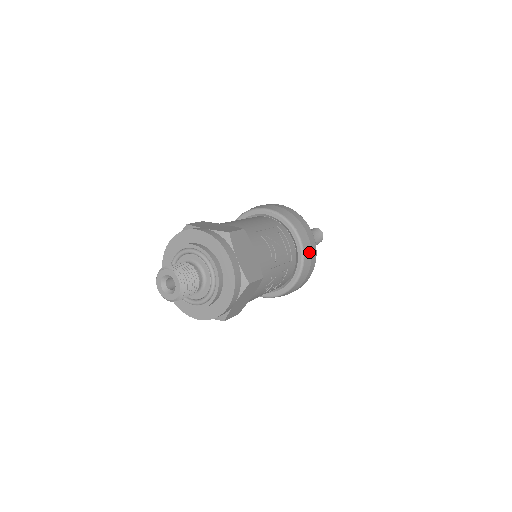
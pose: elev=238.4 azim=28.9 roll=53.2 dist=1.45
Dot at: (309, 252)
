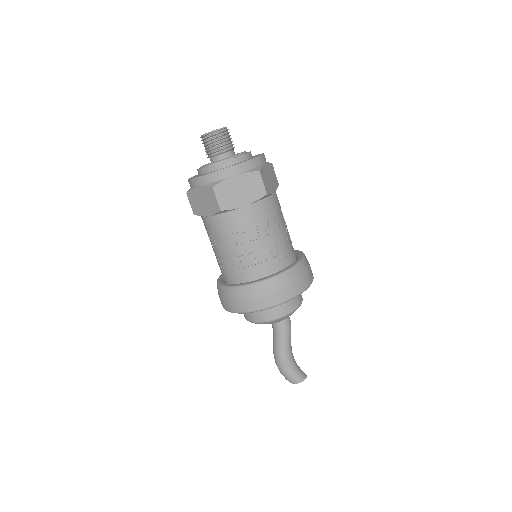
Dot at: (302, 273)
